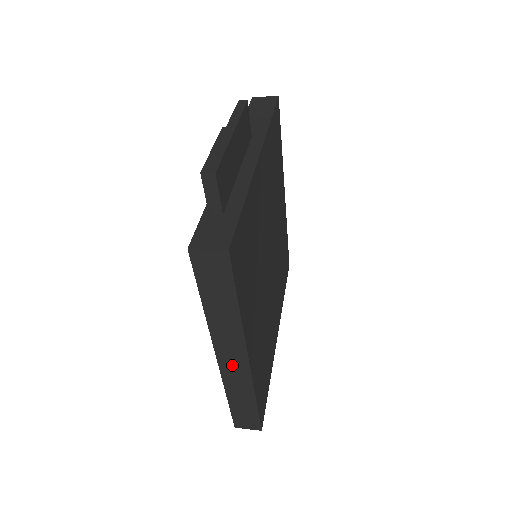
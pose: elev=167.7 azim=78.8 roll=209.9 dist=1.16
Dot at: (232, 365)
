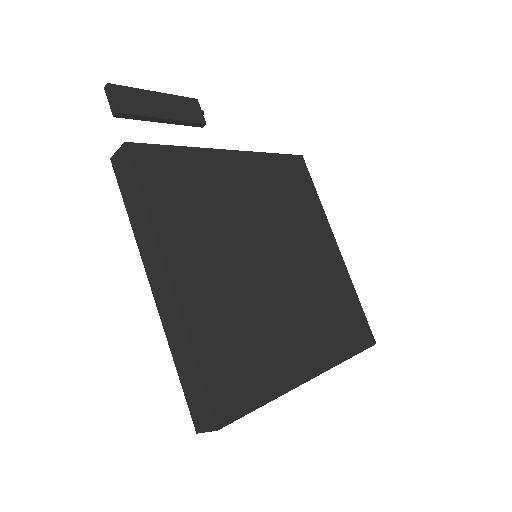
Dot at: (162, 295)
